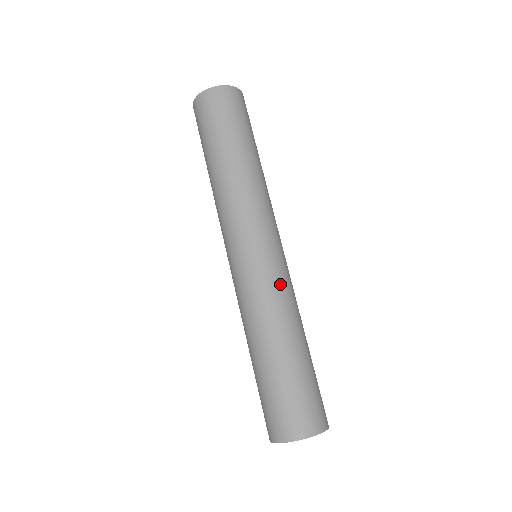
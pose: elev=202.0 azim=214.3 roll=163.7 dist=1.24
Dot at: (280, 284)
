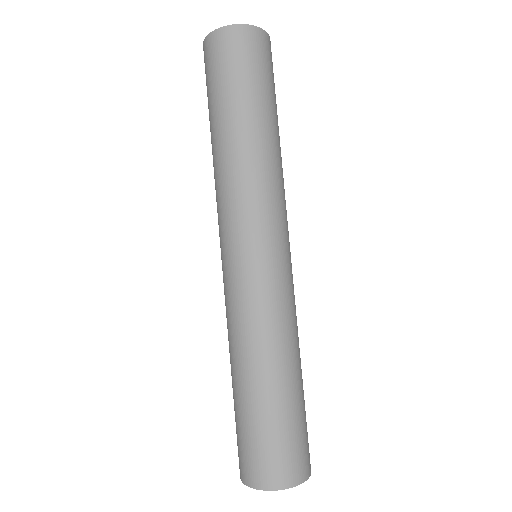
Dot at: (294, 298)
